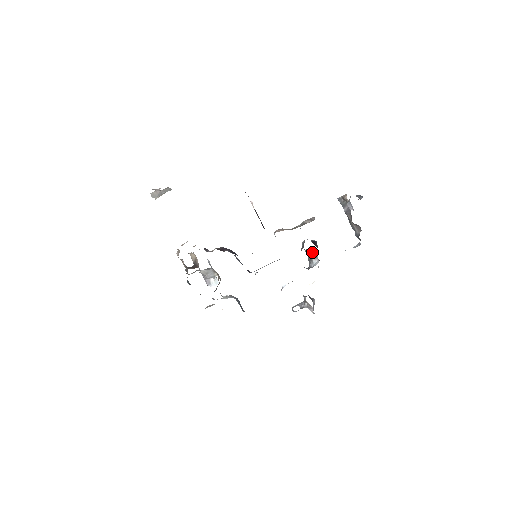
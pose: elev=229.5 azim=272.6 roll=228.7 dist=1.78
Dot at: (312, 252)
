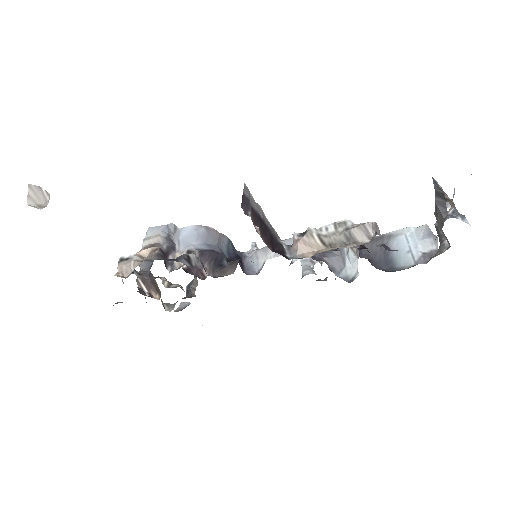
Dot at: occluded
